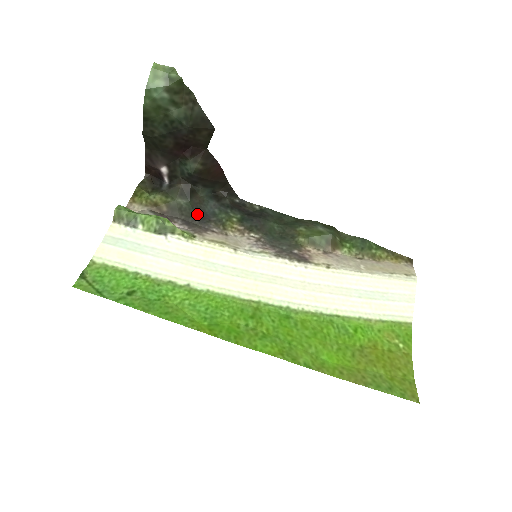
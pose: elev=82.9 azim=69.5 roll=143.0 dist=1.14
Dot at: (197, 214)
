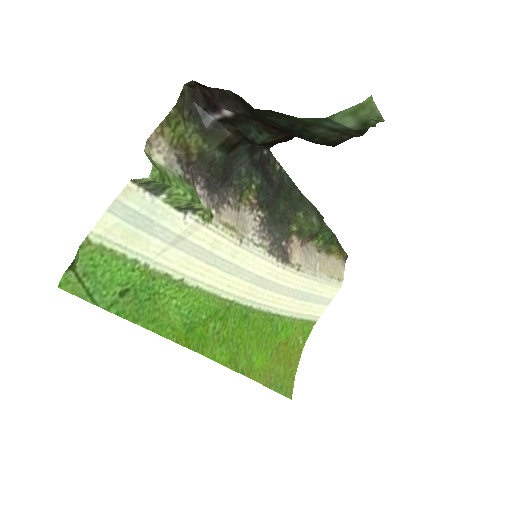
Dot at: (224, 174)
